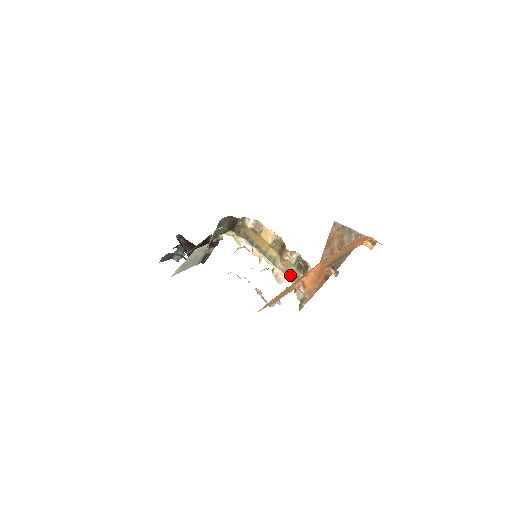
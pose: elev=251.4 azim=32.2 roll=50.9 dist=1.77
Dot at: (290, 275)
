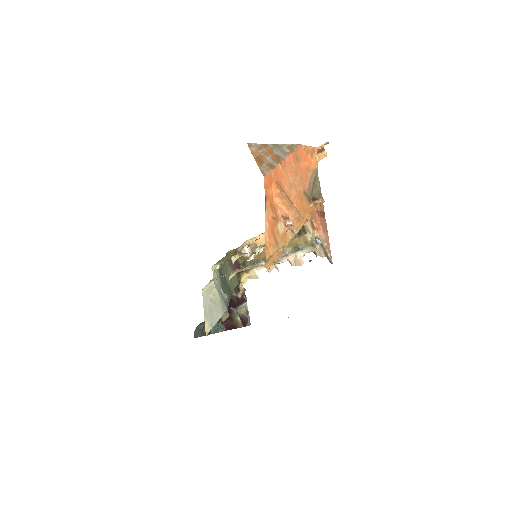
Dot at: (298, 246)
